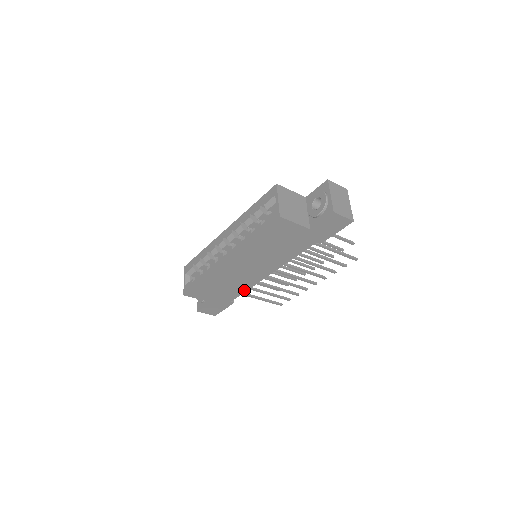
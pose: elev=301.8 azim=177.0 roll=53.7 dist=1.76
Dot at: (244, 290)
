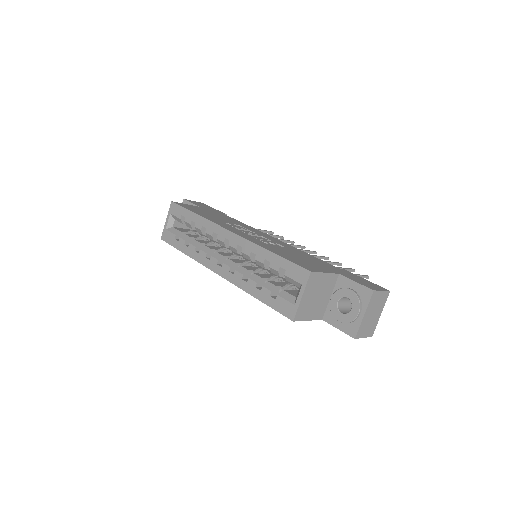
Dot at: occluded
